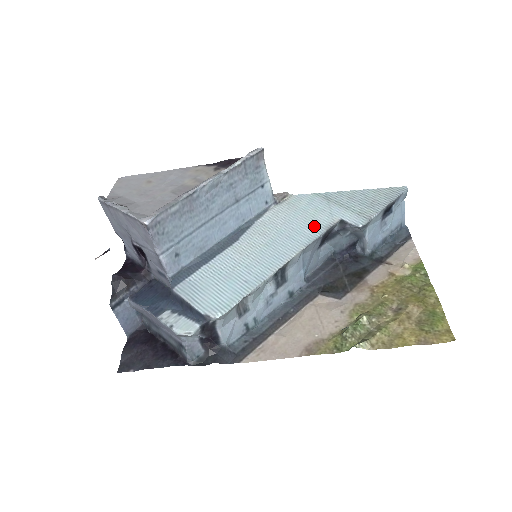
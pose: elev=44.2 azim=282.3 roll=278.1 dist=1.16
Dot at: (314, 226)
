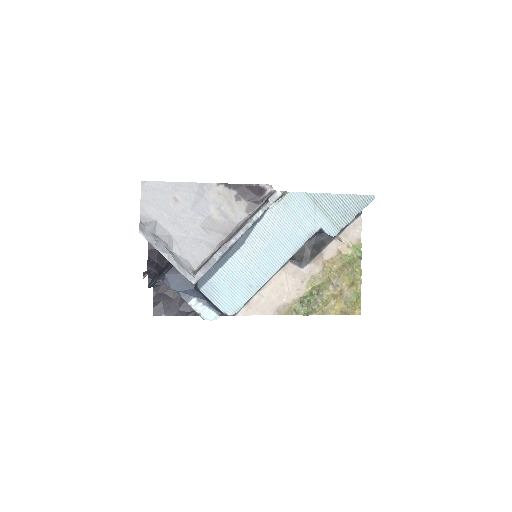
Dot at: (301, 234)
